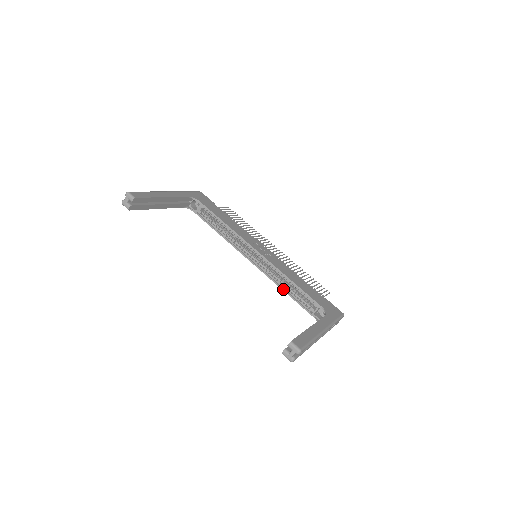
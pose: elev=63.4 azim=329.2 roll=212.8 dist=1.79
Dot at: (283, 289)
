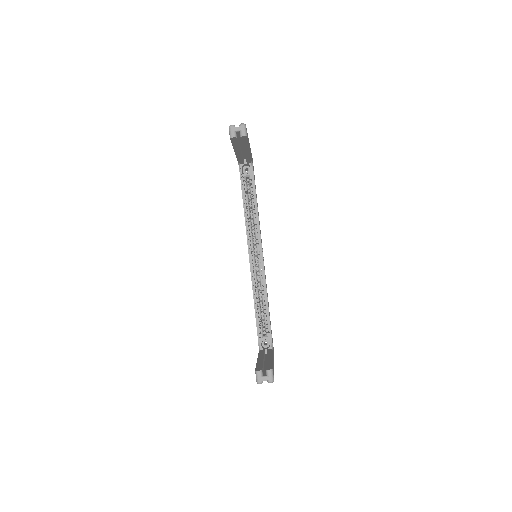
Dot at: (255, 300)
